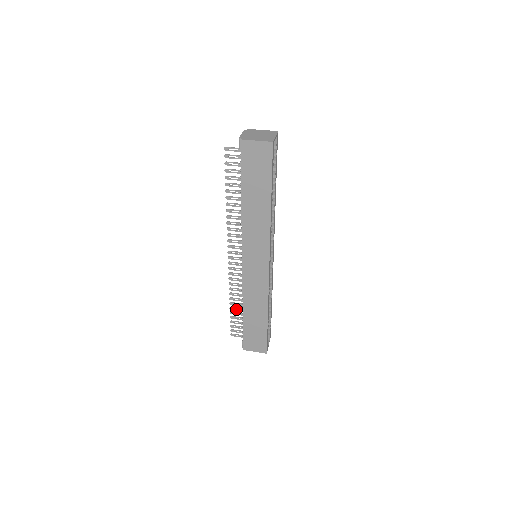
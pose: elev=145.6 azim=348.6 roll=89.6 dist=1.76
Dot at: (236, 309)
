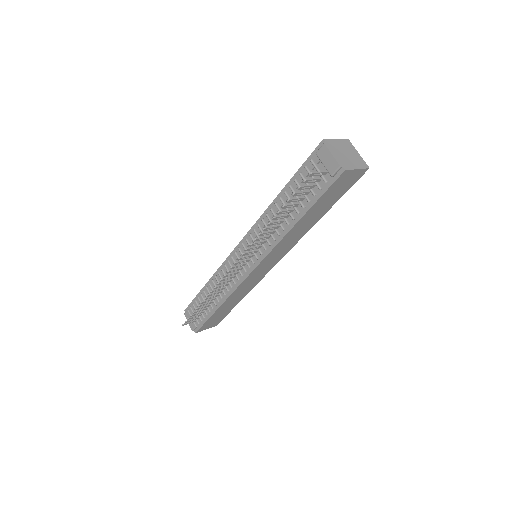
Dot at: (205, 304)
